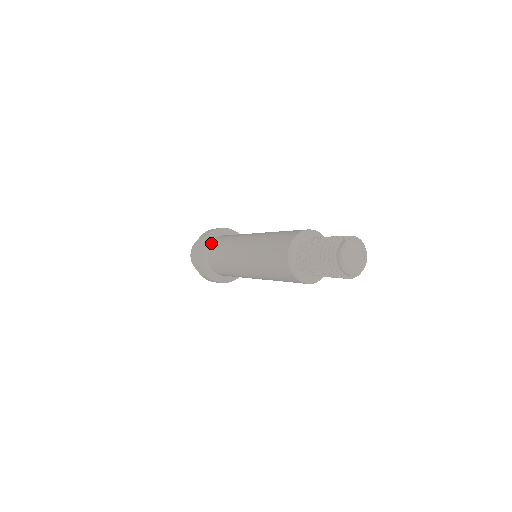
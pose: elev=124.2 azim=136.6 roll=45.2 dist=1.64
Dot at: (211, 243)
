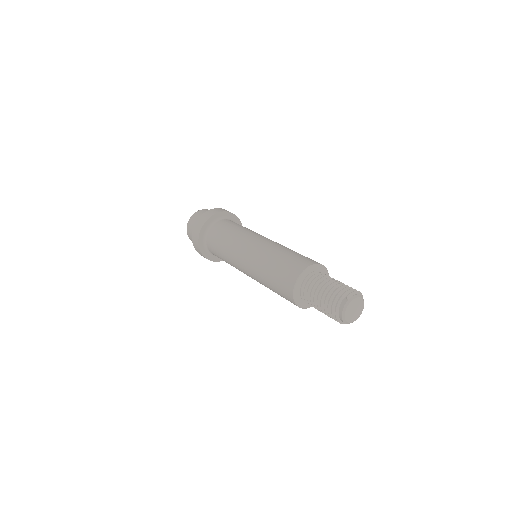
Dot at: (209, 230)
